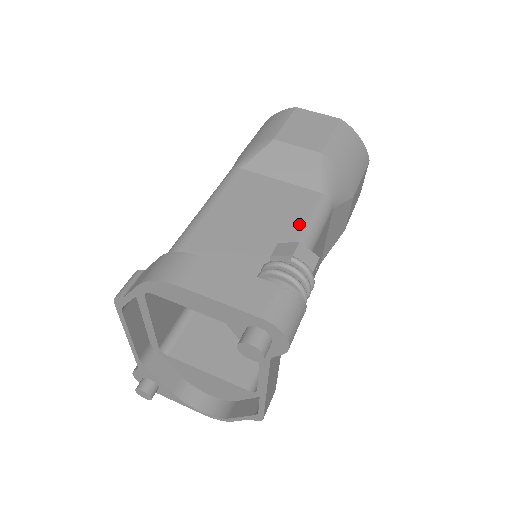
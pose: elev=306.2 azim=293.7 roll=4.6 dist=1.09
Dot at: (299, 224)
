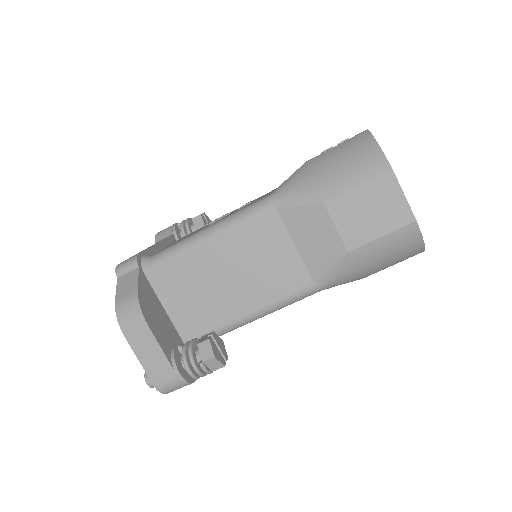
Dot at: (270, 298)
